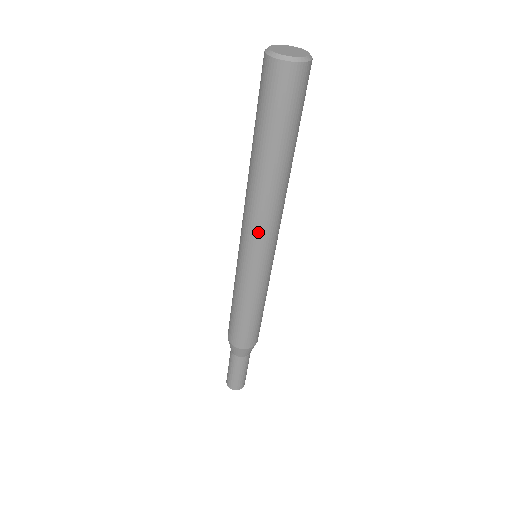
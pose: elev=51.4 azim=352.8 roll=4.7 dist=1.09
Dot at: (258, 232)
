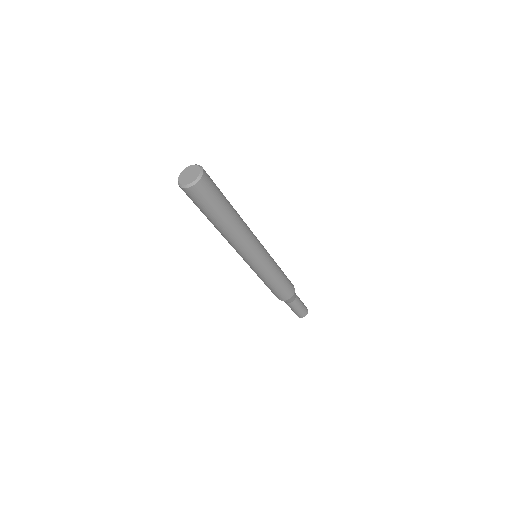
Dot at: occluded
